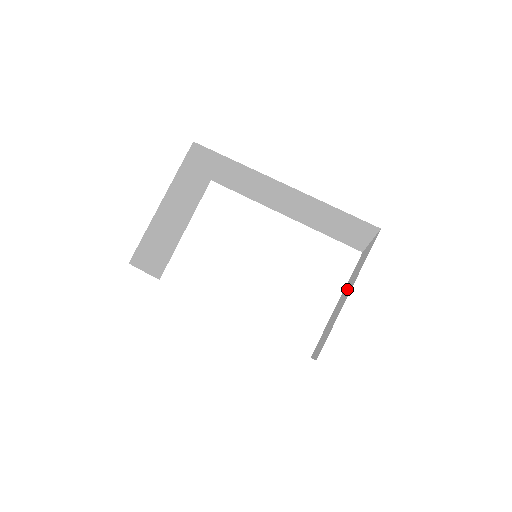
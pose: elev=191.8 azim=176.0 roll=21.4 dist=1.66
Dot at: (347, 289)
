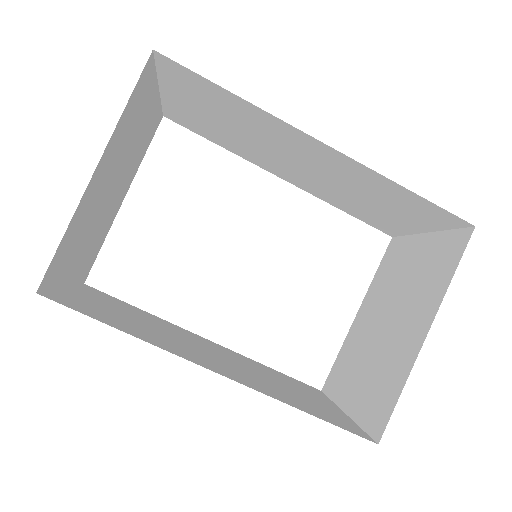
Dot at: (395, 307)
